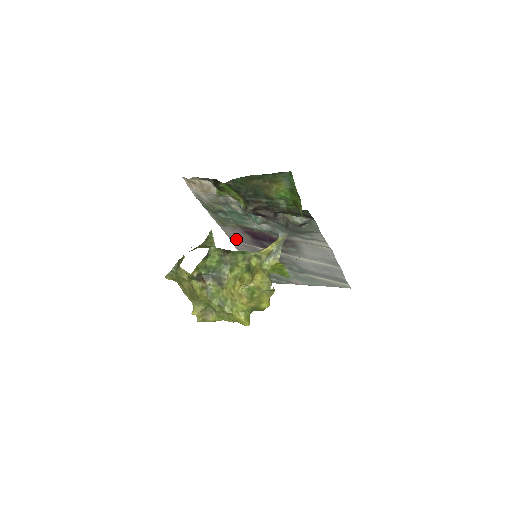
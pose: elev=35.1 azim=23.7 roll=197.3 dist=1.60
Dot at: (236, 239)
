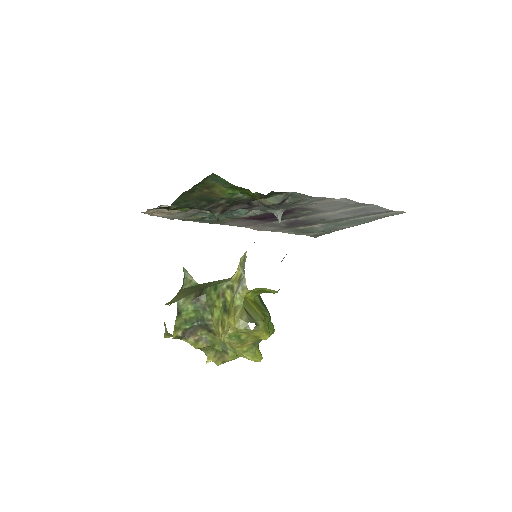
Dot at: (247, 225)
